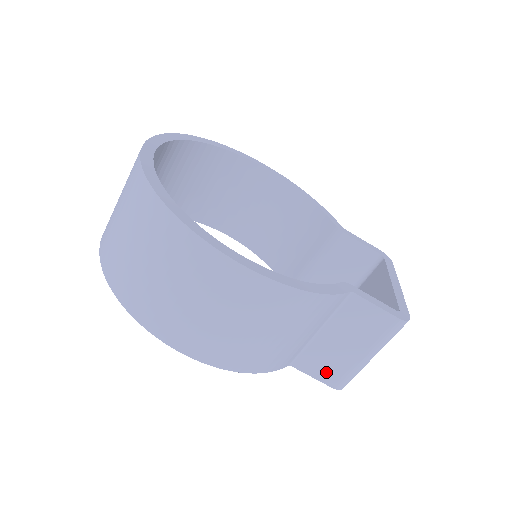
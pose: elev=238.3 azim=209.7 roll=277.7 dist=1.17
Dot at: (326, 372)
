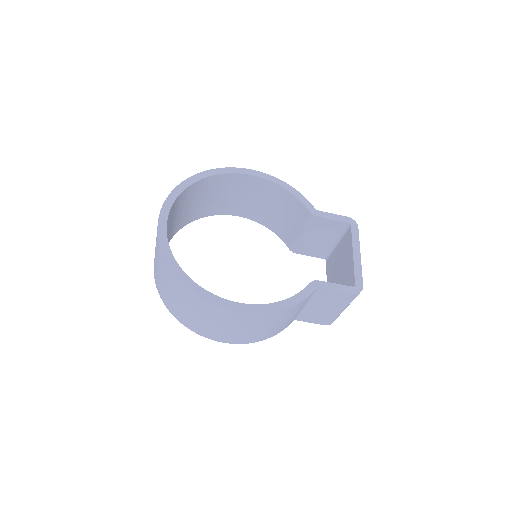
Dot at: (318, 320)
